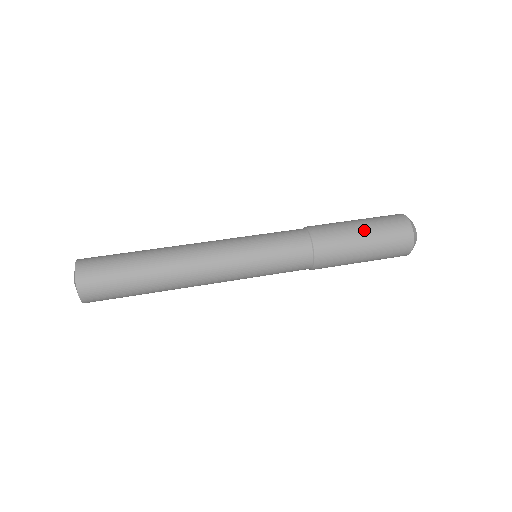
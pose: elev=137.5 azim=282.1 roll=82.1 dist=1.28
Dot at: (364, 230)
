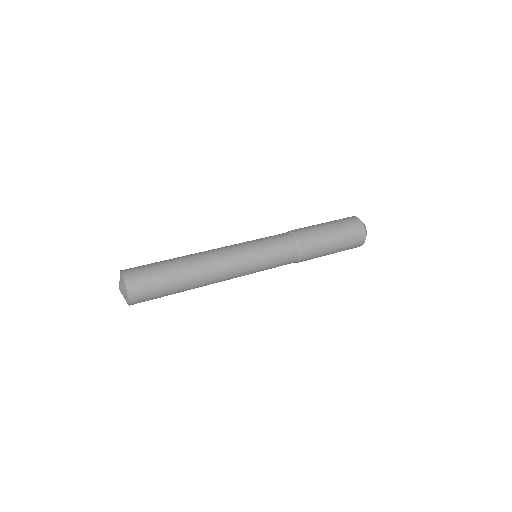
Dot at: (327, 224)
